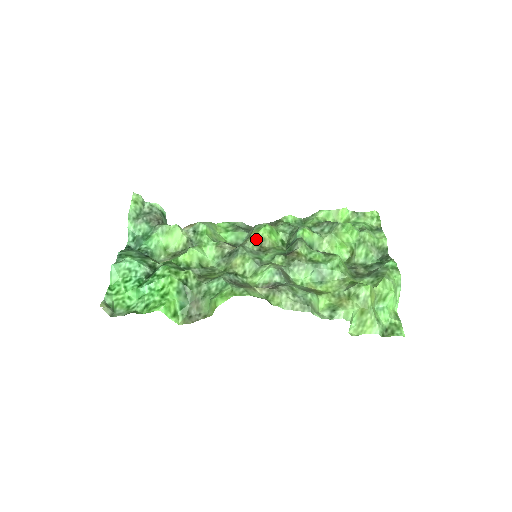
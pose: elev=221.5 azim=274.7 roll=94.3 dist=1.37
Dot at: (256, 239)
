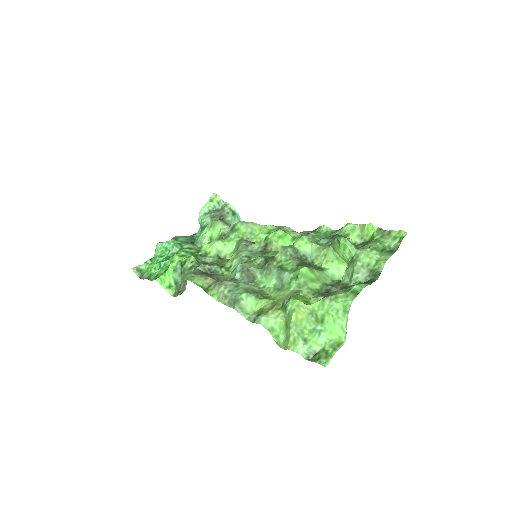
Dot at: (264, 241)
